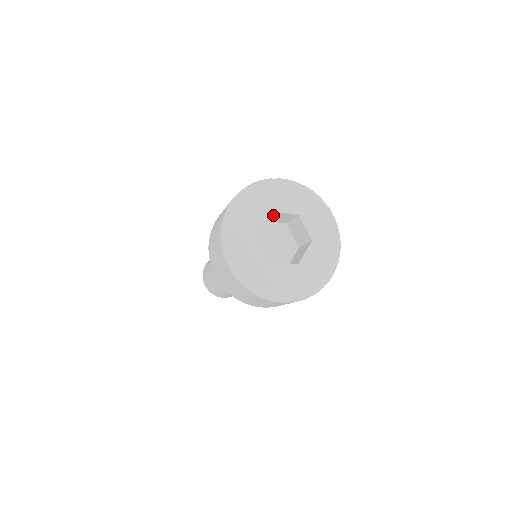
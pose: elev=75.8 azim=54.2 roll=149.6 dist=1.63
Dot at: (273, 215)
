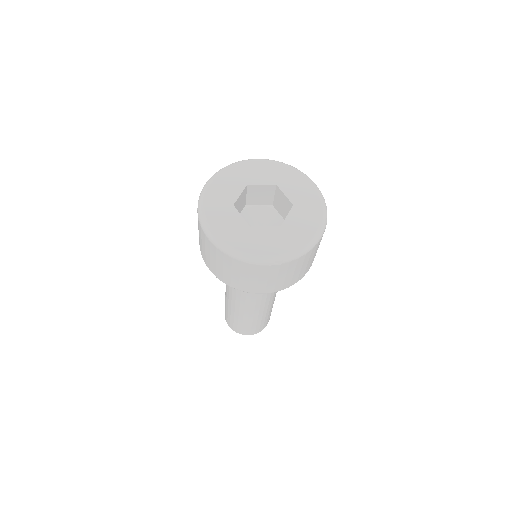
Dot at: (252, 192)
